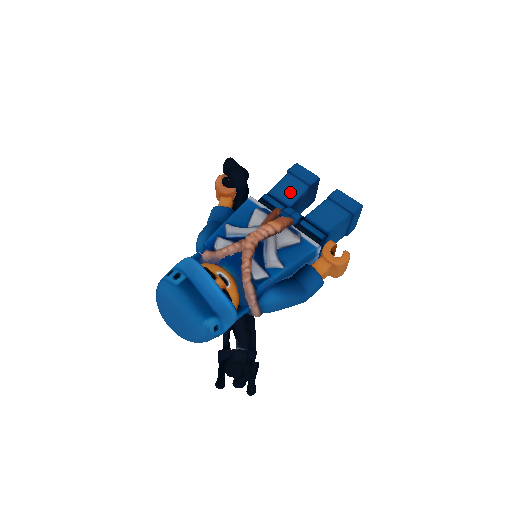
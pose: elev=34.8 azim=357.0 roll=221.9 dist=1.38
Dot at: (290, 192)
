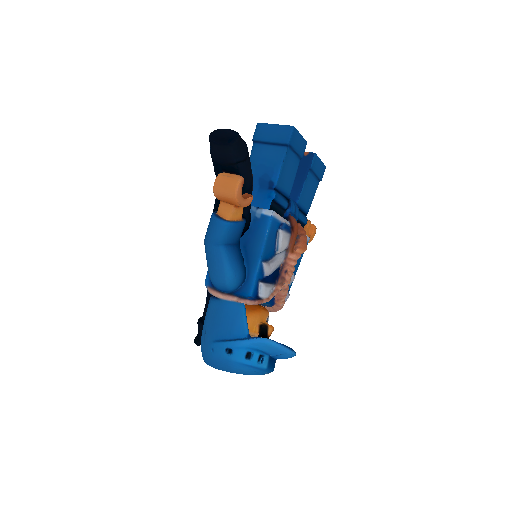
Dot at: (290, 177)
